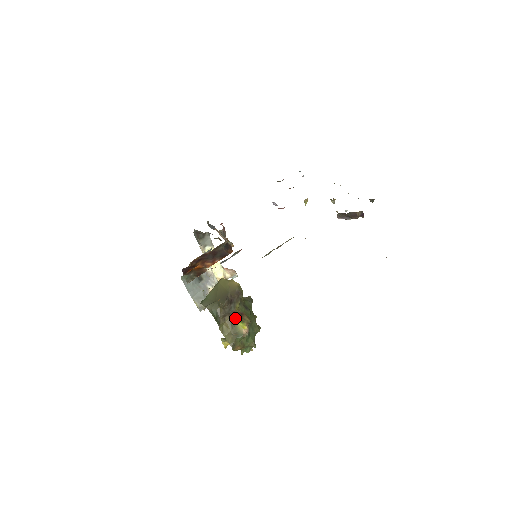
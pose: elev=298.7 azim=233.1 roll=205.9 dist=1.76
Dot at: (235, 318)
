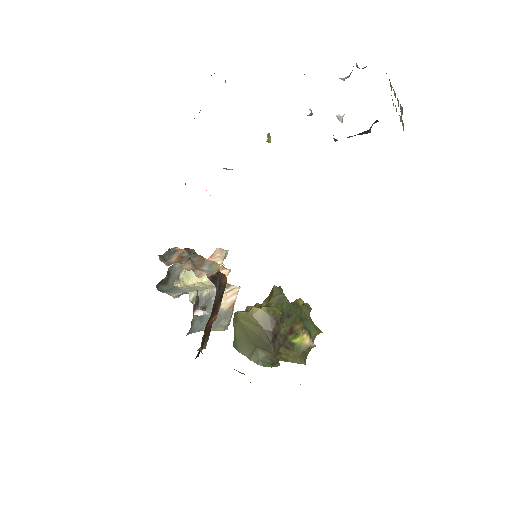
Dot at: (289, 341)
